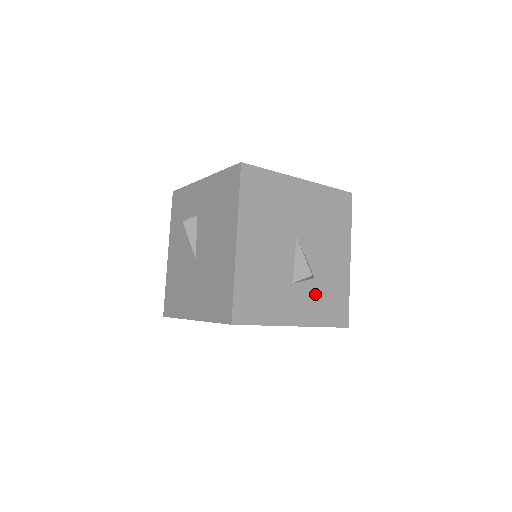
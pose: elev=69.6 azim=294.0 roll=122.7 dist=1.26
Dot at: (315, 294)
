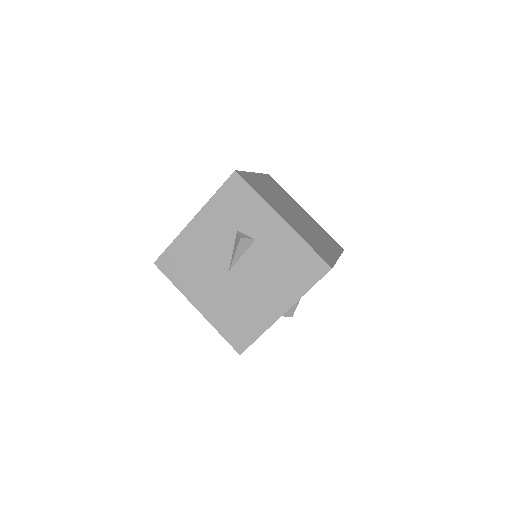
Dot at: occluded
